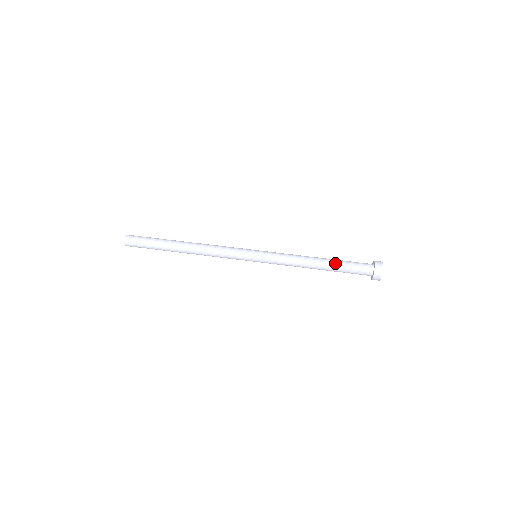
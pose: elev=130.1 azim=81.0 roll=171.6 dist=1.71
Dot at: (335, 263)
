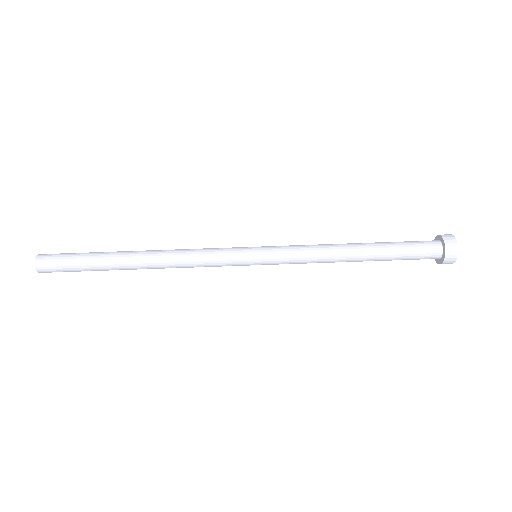
Dot at: (383, 252)
